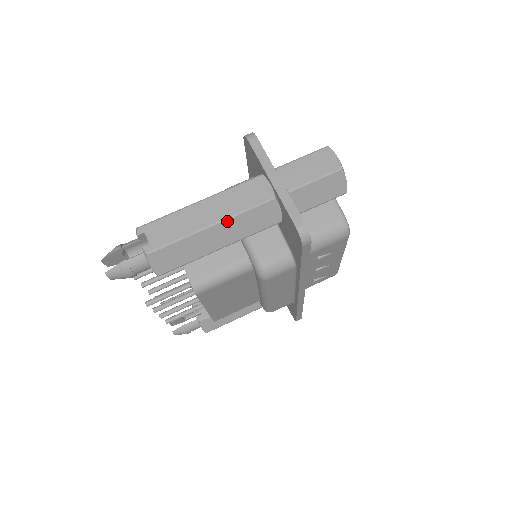
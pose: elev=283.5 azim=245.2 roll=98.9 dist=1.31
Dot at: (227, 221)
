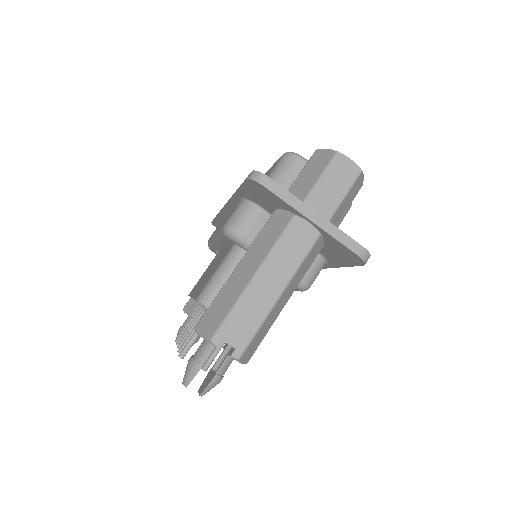
Dot at: (291, 282)
